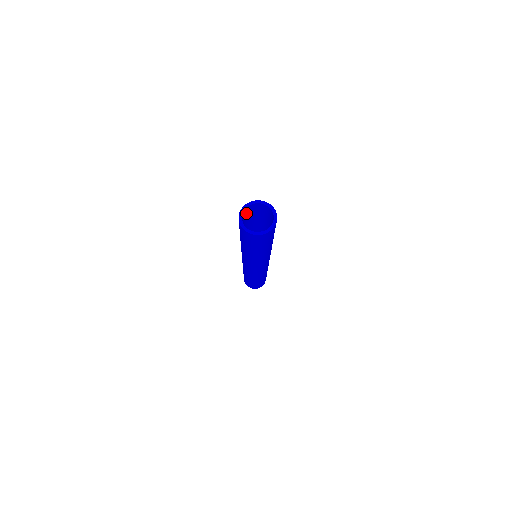
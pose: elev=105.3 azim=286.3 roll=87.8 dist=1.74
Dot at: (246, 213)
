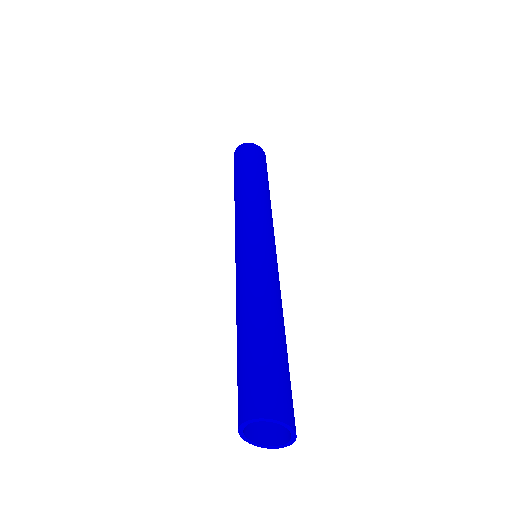
Dot at: occluded
